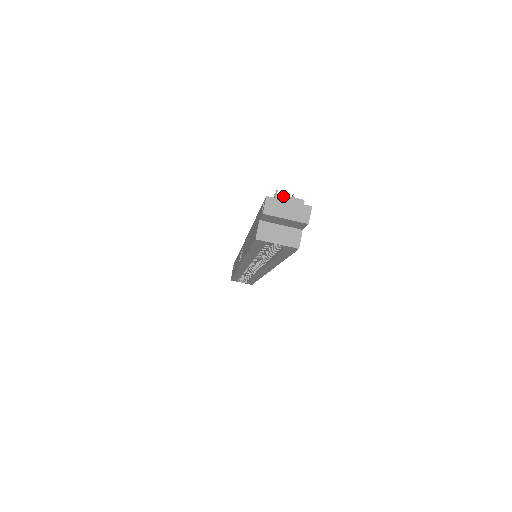
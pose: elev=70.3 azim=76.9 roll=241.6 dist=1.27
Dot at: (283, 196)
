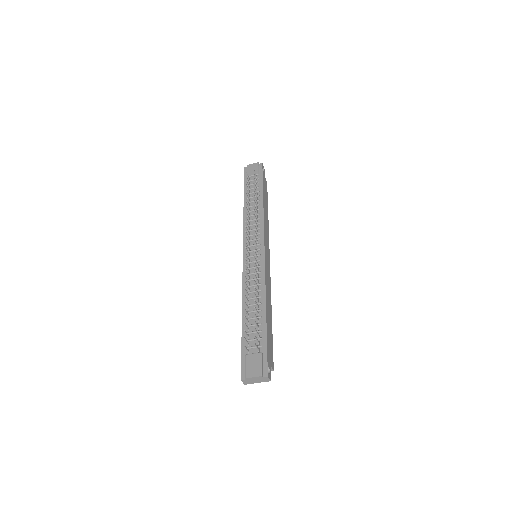
Dot at: (249, 378)
